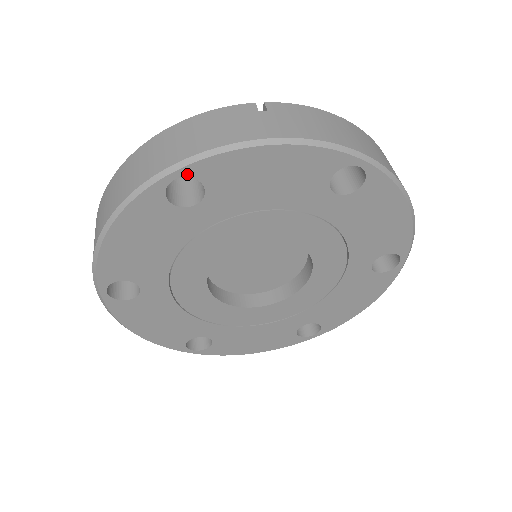
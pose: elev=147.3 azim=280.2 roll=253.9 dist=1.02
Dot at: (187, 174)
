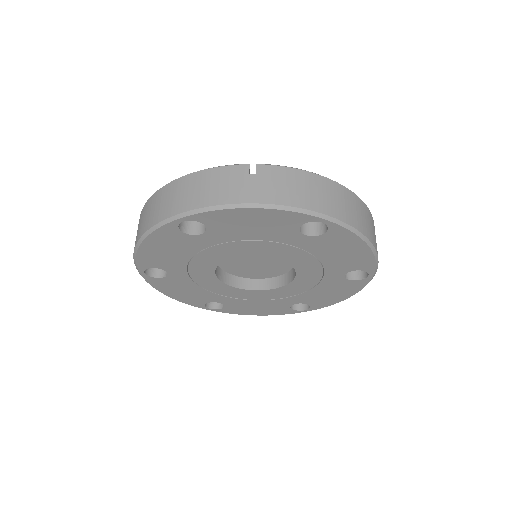
Dot at: (192, 219)
